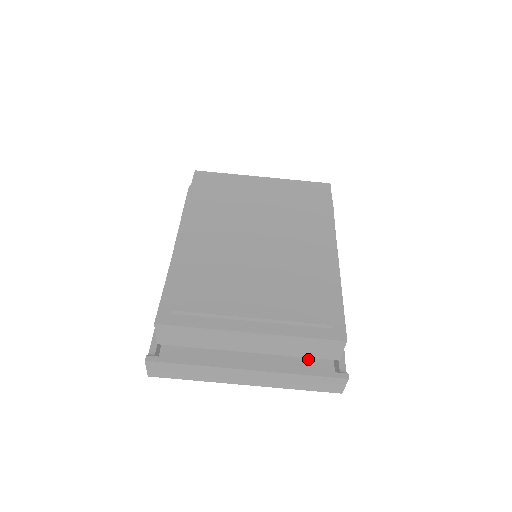
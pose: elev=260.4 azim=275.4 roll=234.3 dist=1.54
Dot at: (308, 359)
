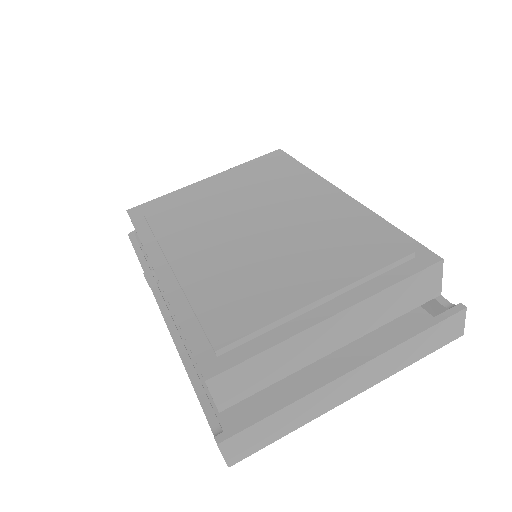
Dot at: (396, 324)
